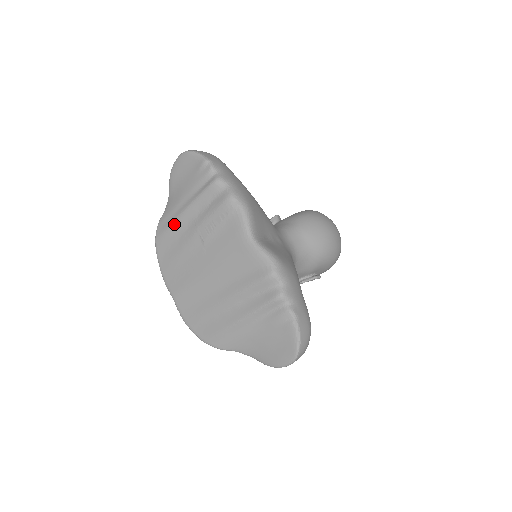
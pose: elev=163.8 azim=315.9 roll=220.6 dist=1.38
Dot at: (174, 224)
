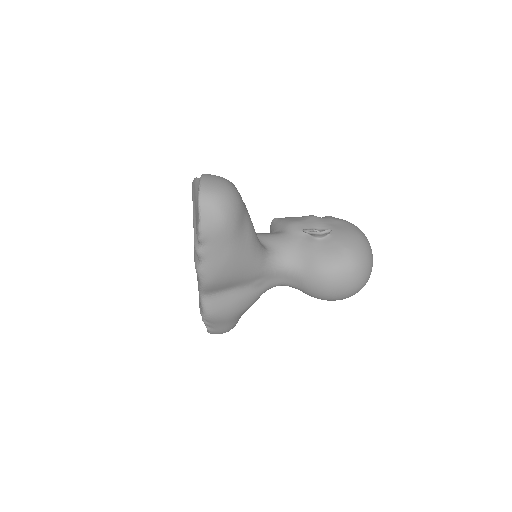
Dot at: occluded
